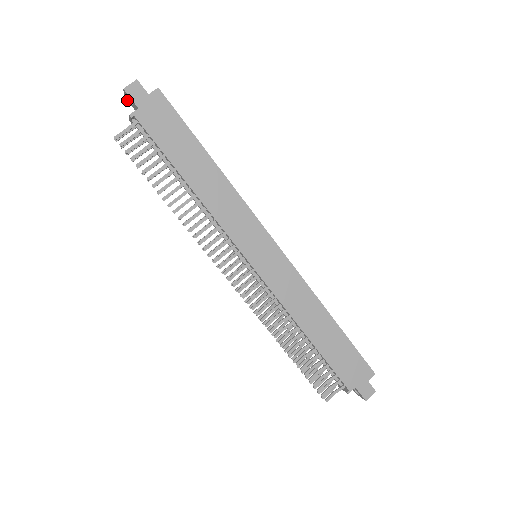
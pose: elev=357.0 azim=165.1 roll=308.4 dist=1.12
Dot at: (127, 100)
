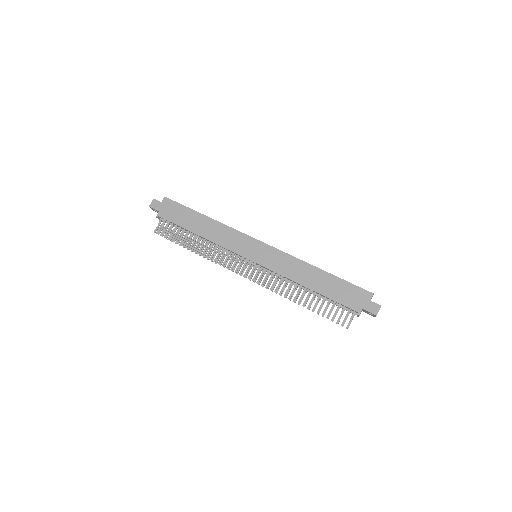
Dot at: occluded
